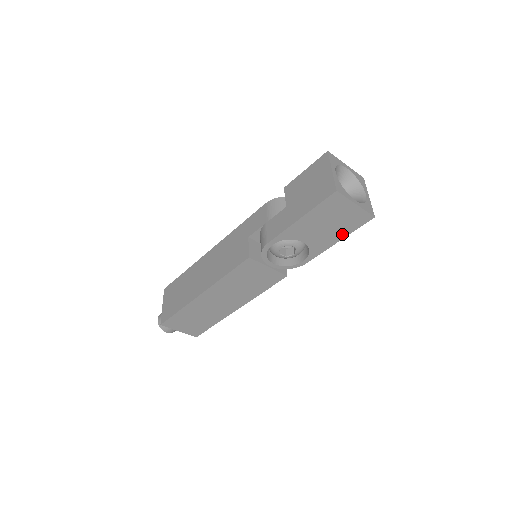
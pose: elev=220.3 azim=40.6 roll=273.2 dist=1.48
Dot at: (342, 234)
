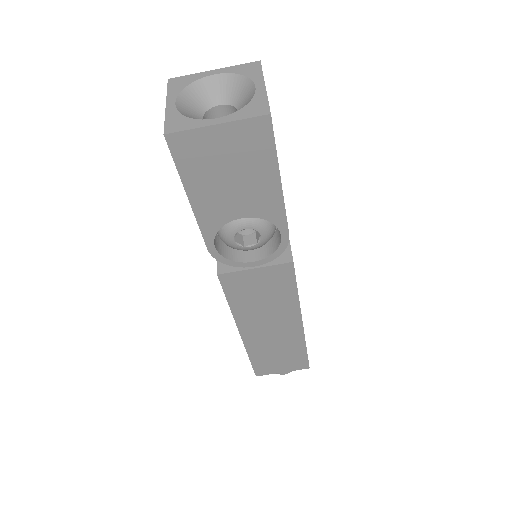
Dot at: (269, 171)
